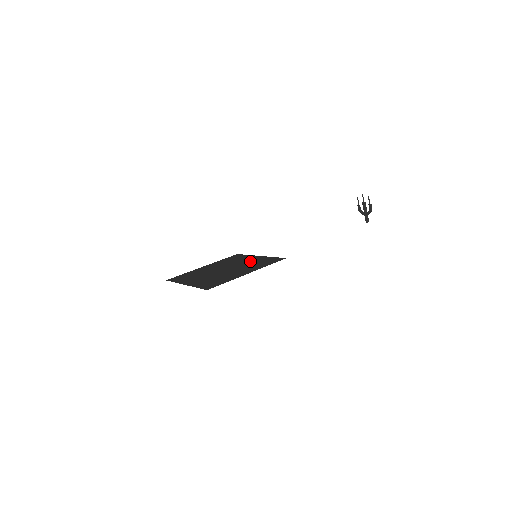
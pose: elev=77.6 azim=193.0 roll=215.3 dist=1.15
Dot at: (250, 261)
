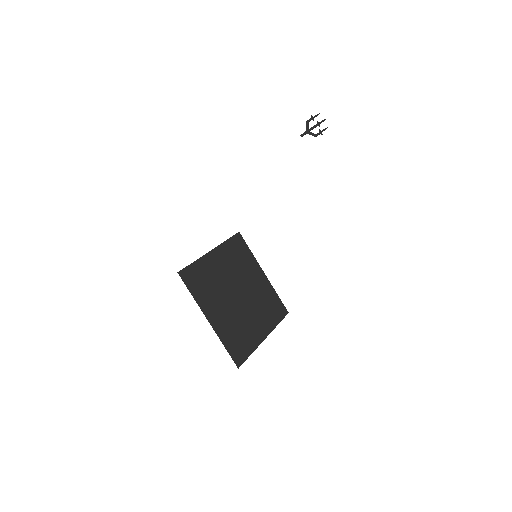
Dot at: (259, 287)
